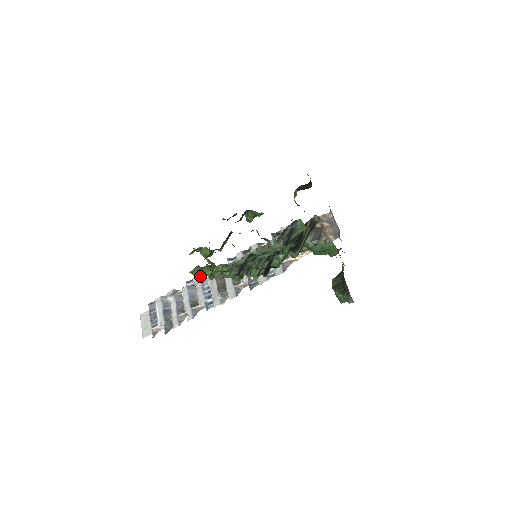
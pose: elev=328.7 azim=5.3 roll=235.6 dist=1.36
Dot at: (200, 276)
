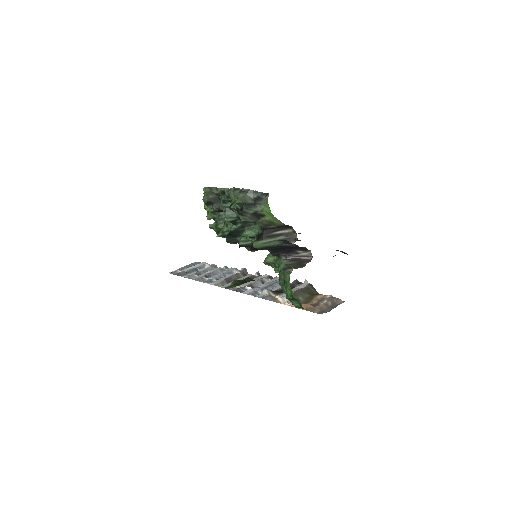
Dot at: (235, 269)
